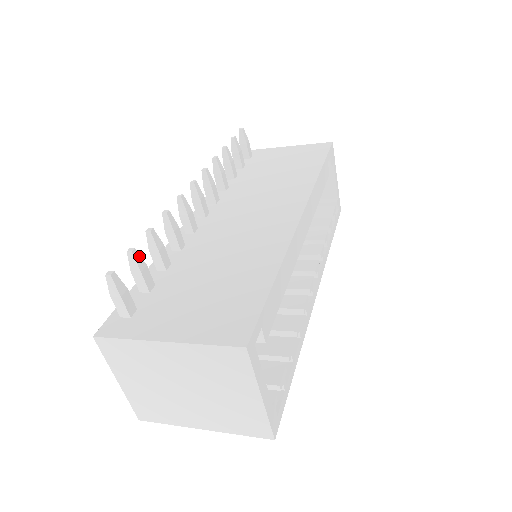
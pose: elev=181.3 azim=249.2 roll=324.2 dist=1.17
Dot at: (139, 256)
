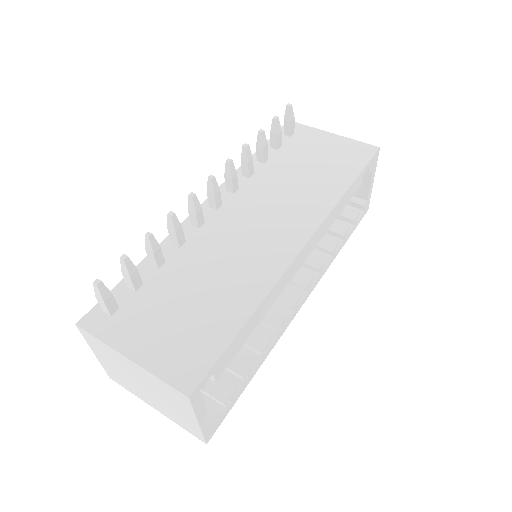
Dot at: (131, 263)
